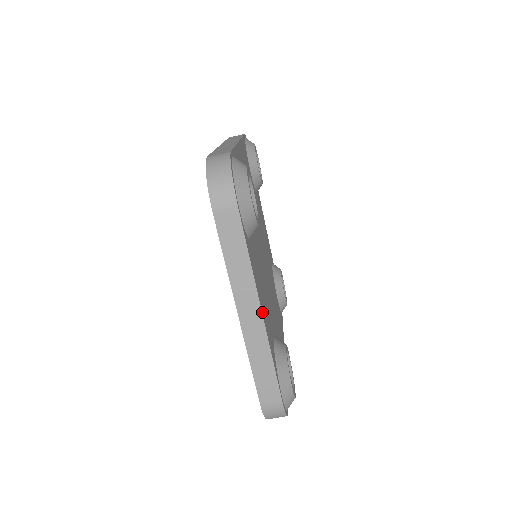
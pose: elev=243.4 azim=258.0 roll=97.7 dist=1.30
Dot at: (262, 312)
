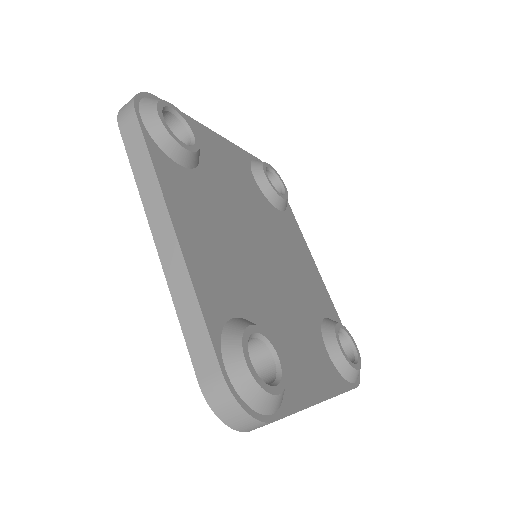
Dot at: (323, 398)
